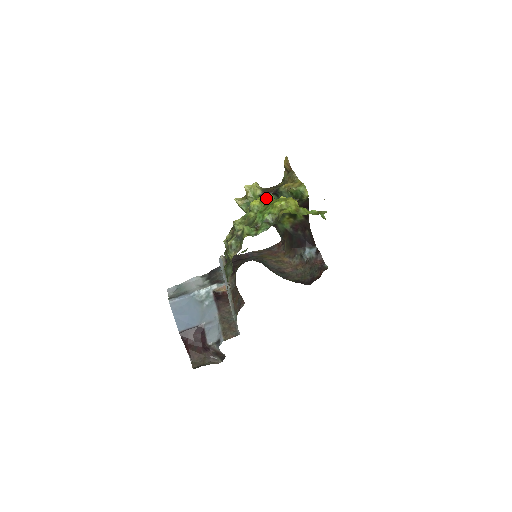
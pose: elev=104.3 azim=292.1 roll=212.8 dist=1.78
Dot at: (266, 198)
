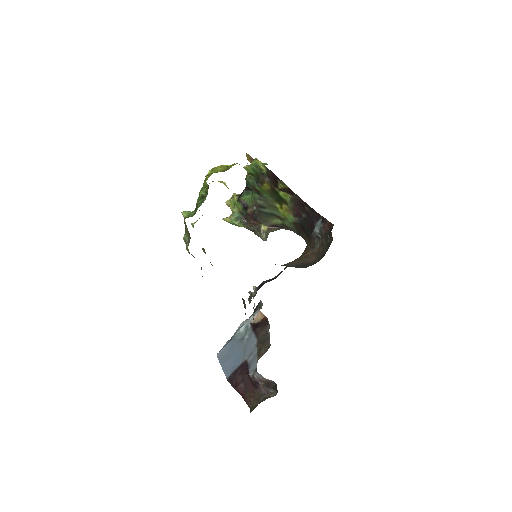
Dot at: occluded
